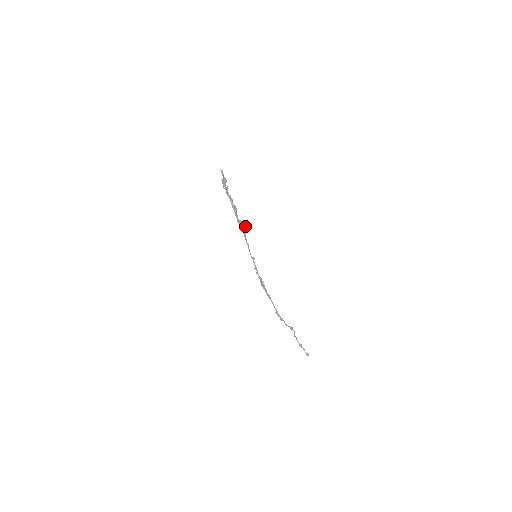
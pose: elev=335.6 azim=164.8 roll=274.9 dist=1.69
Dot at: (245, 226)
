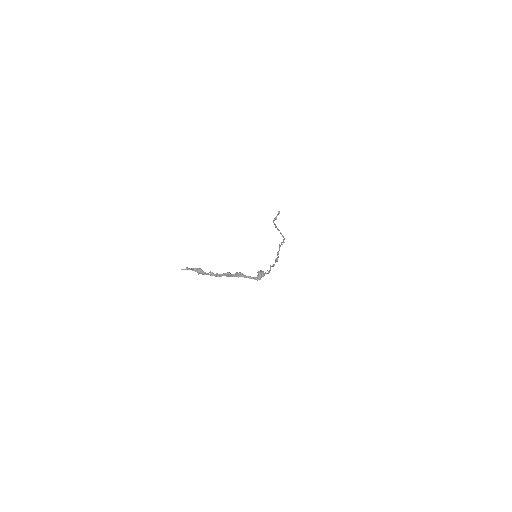
Dot at: (262, 273)
